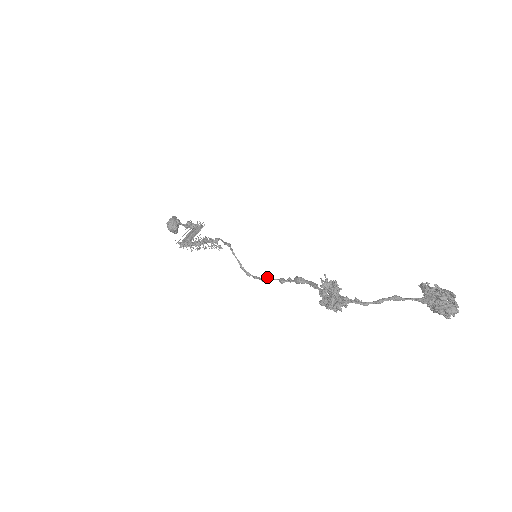
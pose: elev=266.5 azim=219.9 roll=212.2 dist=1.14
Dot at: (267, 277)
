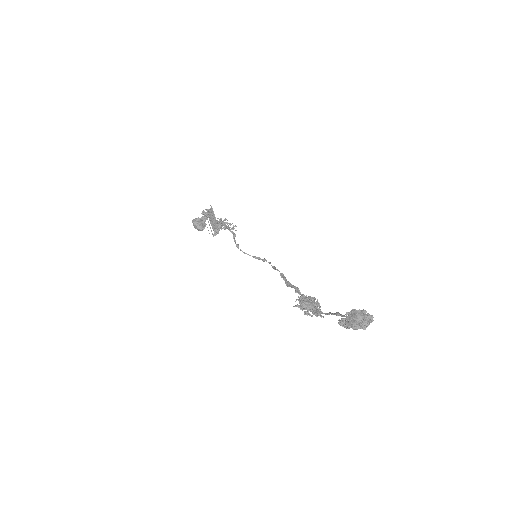
Dot at: (274, 268)
